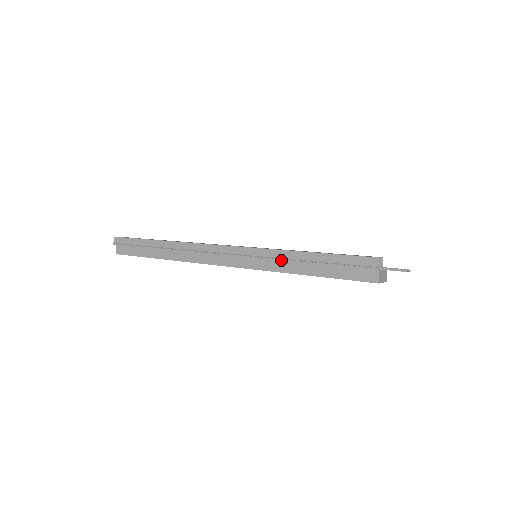
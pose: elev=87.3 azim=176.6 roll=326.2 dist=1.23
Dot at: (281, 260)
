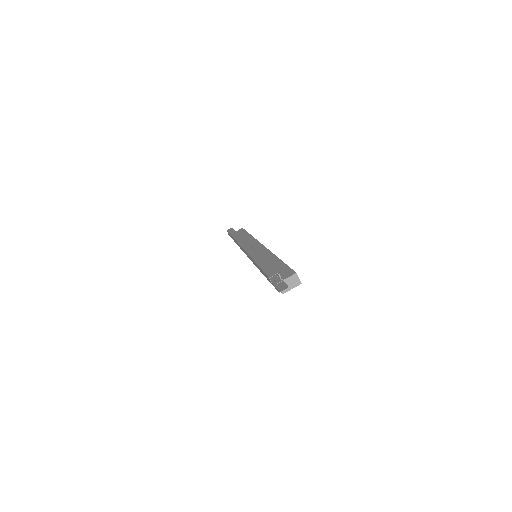
Dot at: occluded
